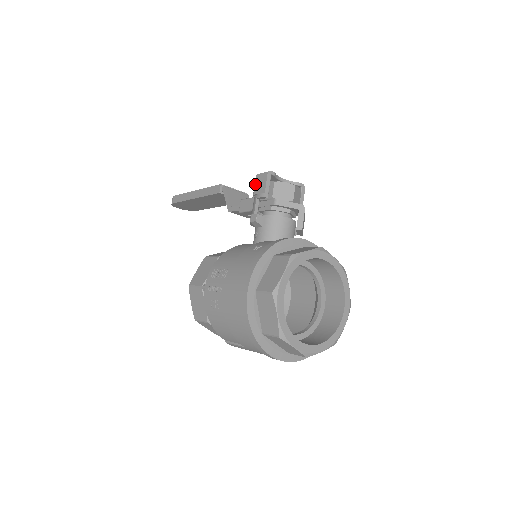
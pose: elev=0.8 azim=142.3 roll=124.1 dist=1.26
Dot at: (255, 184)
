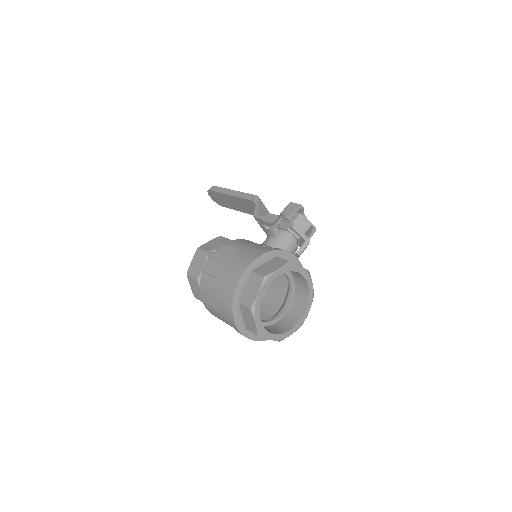
Dot at: (286, 207)
